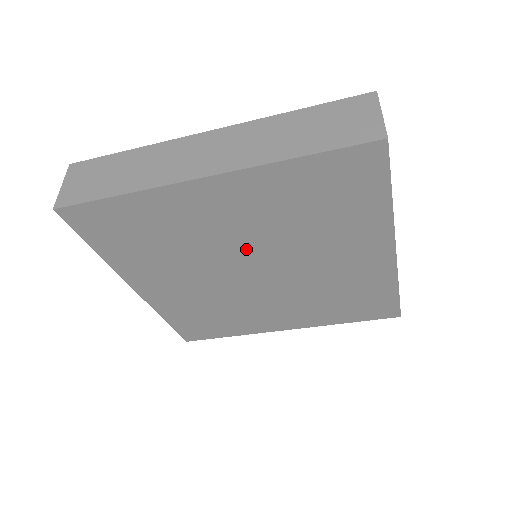
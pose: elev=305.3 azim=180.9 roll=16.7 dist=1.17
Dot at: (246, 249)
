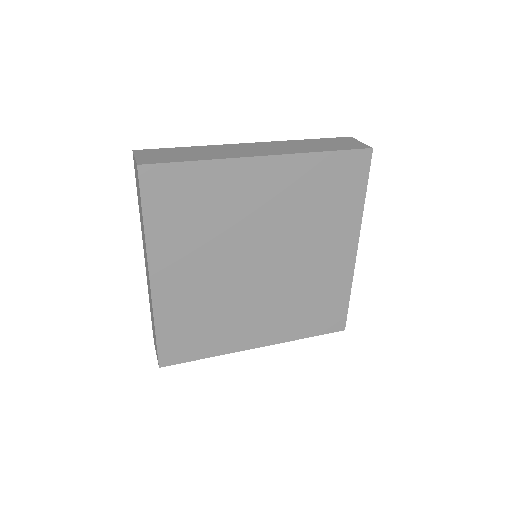
Dot at: (264, 235)
